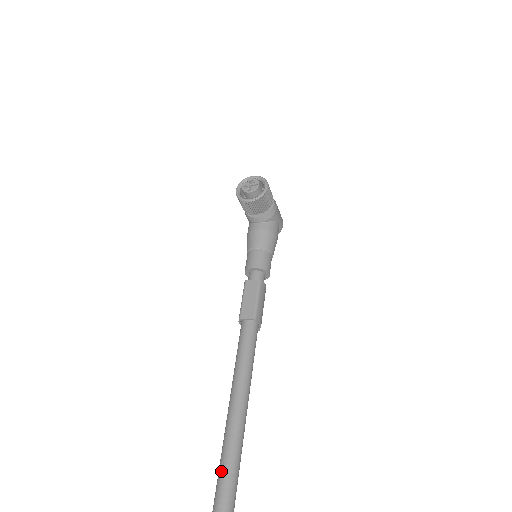
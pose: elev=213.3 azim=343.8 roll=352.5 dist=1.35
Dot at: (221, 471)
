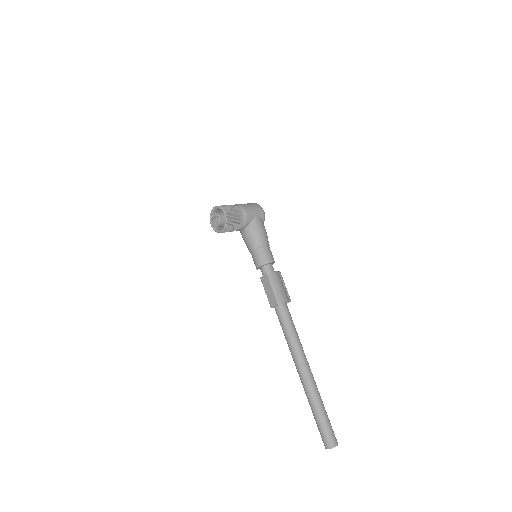
Dot at: occluded
